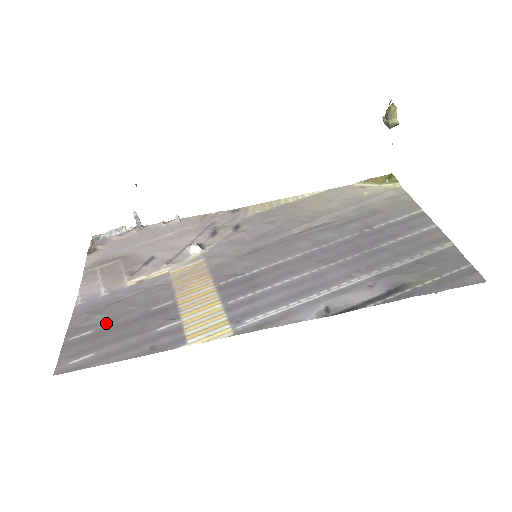
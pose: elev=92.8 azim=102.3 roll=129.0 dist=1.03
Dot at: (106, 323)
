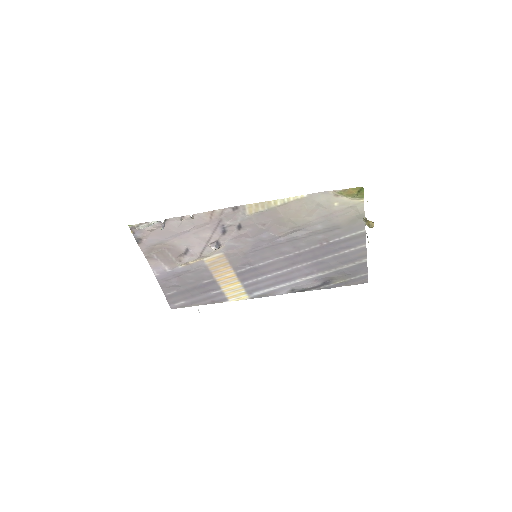
Dot at: (181, 288)
